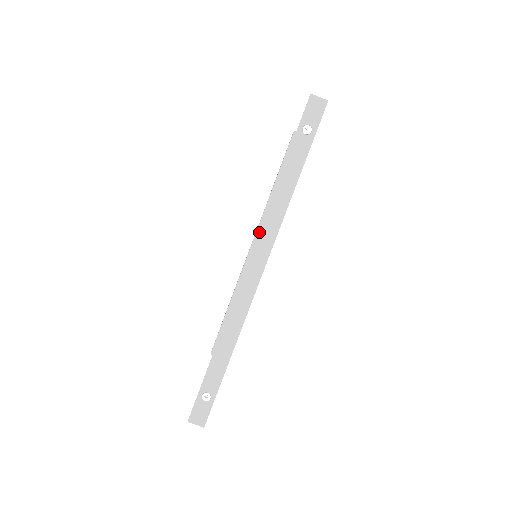
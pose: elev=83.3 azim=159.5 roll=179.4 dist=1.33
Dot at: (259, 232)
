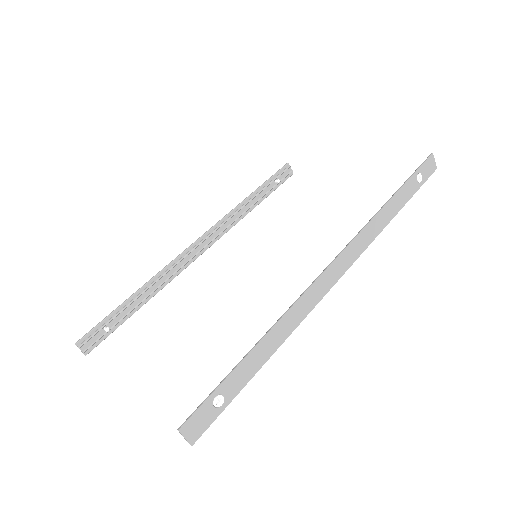
Dot at: (356, 237)
